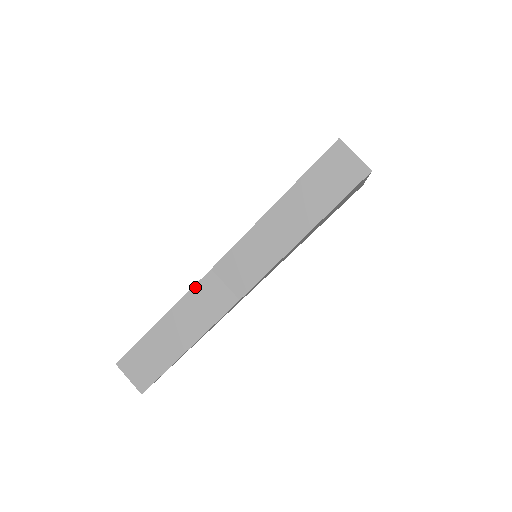
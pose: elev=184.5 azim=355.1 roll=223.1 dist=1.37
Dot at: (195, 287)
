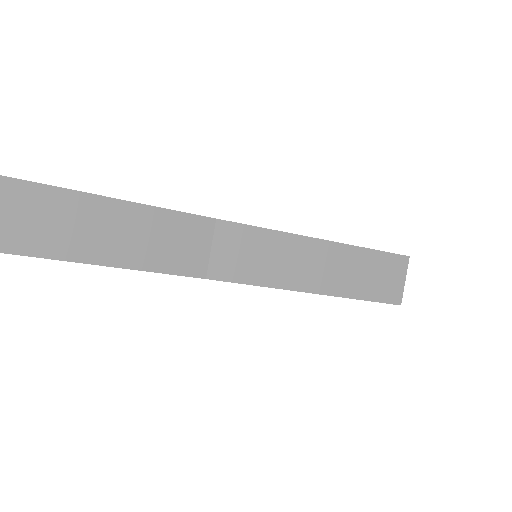
Dot at: (182, 214)
